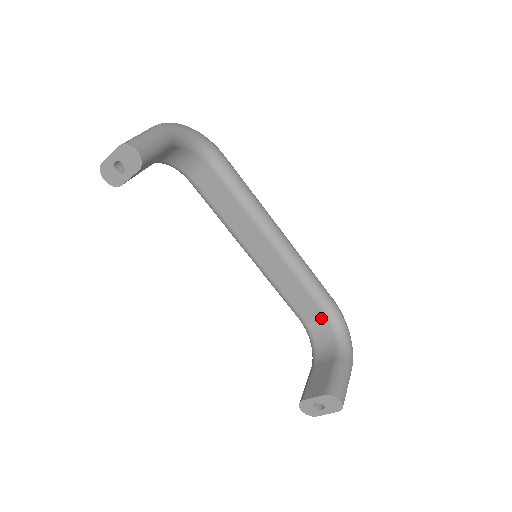
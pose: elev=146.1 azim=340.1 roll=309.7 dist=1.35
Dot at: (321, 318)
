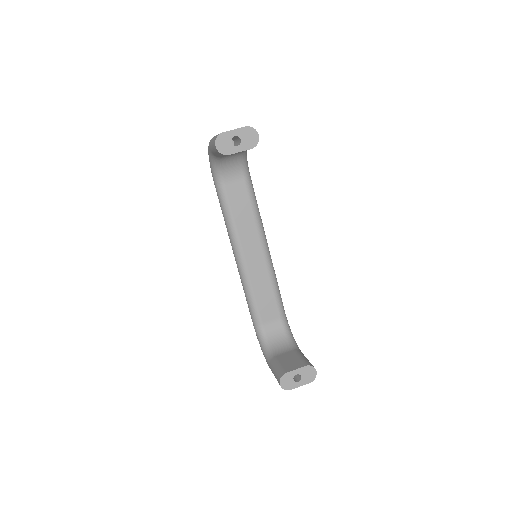
Dot at: (277, 322)
